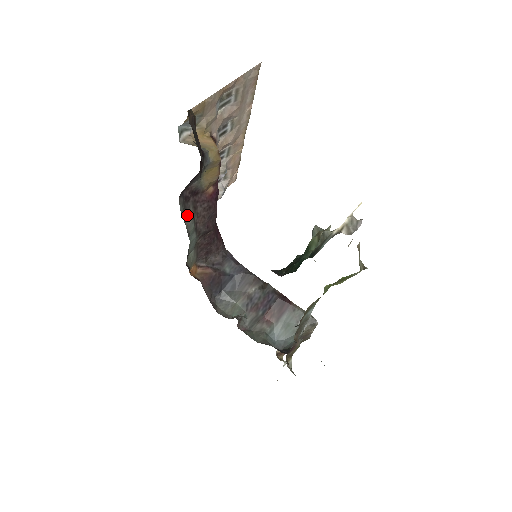
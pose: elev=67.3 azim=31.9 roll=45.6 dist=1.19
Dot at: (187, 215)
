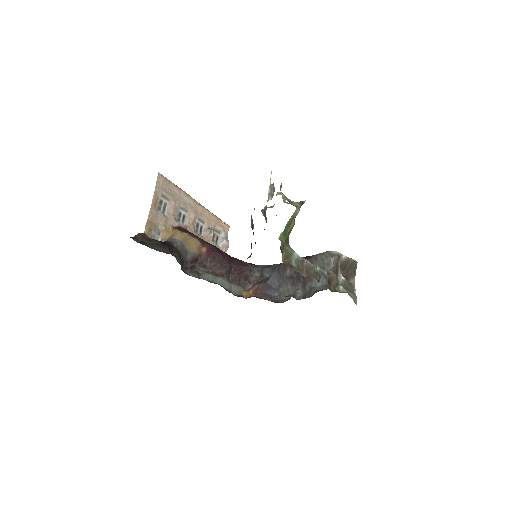
Dot at: (200, 274)
